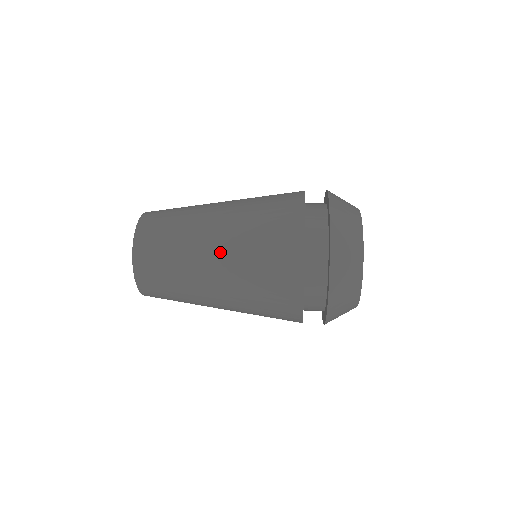
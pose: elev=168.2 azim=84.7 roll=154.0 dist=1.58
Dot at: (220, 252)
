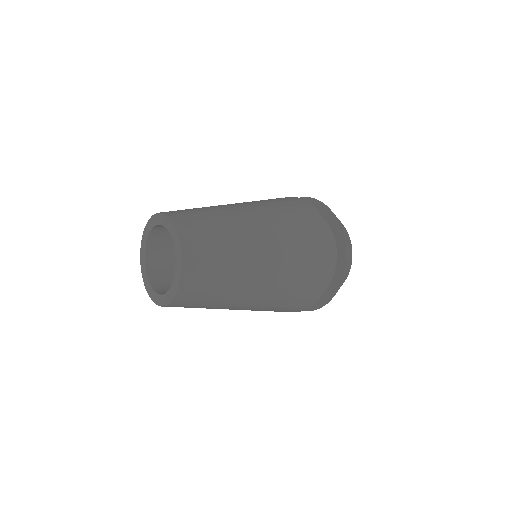
Dot at: (266, 280)
